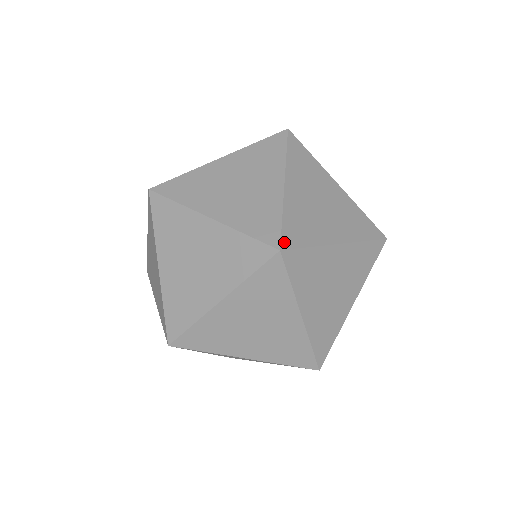
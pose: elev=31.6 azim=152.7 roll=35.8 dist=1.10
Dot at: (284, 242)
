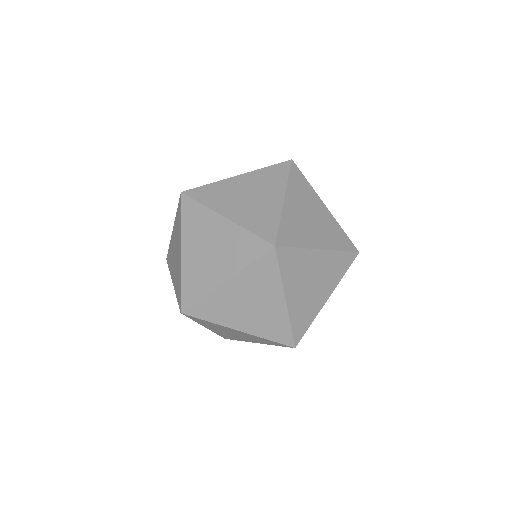
Dot at: (270, 240)
